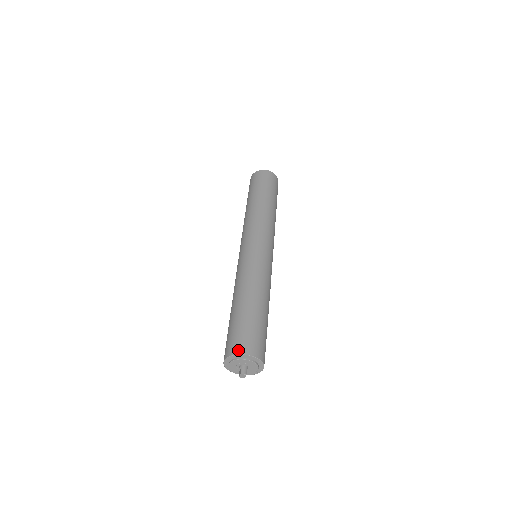
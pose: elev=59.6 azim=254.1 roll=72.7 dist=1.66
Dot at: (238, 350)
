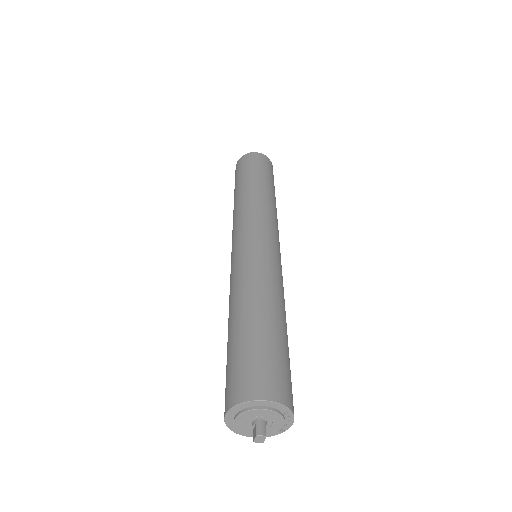
Dot at: (248, 394)
